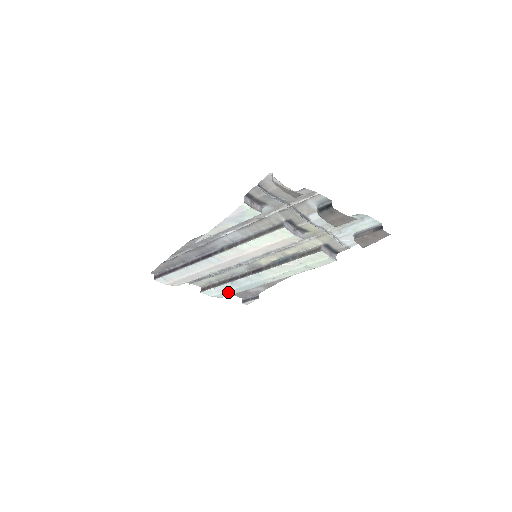
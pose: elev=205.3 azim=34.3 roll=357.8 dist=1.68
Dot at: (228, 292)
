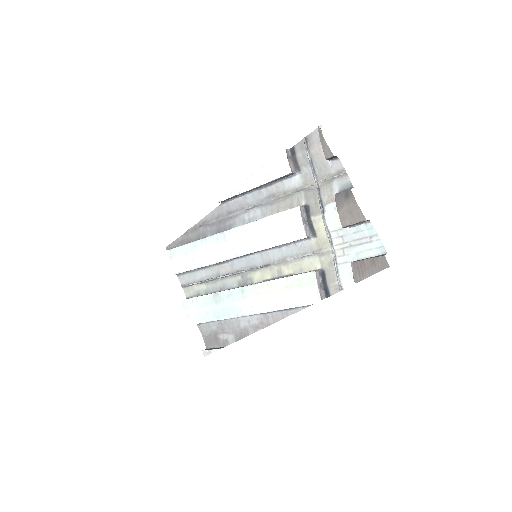
Dot at: (203, 313)
